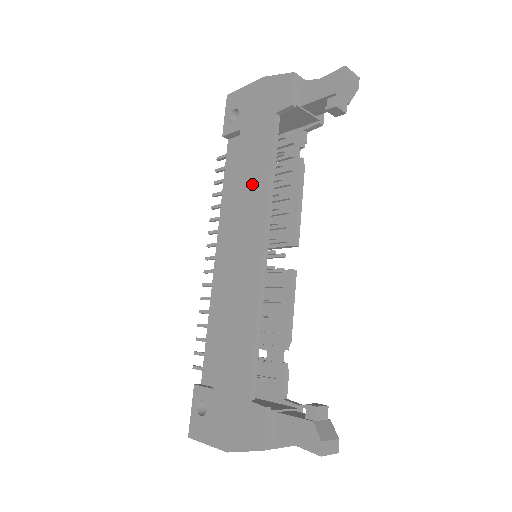
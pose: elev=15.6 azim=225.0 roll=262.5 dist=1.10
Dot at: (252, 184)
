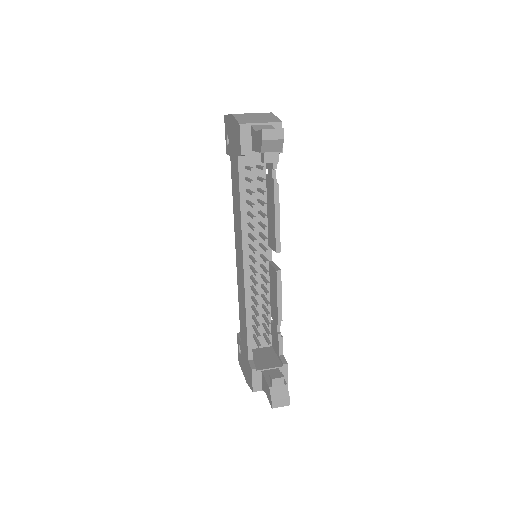
Dot at: (237, 210)
